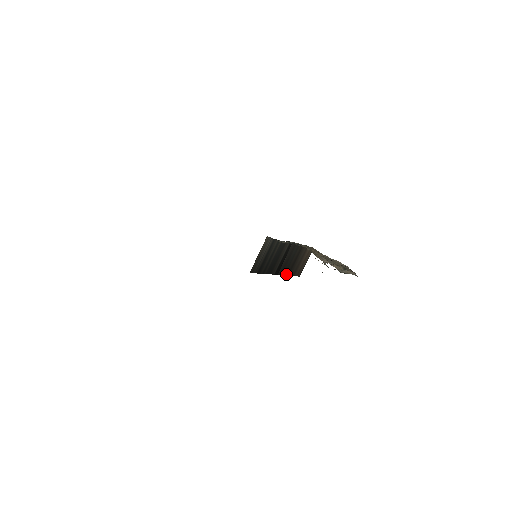
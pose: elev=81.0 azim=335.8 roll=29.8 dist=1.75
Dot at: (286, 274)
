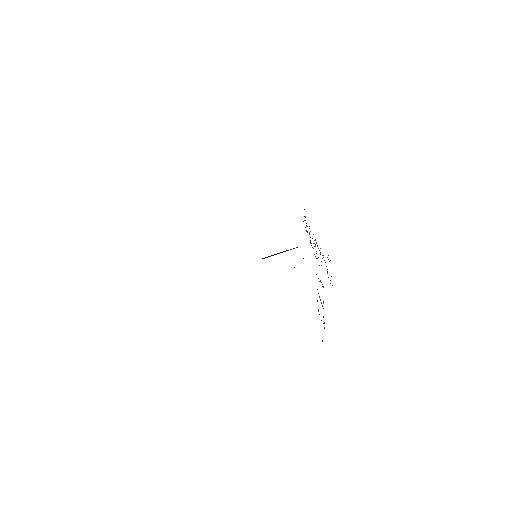
Dot at: occluded
